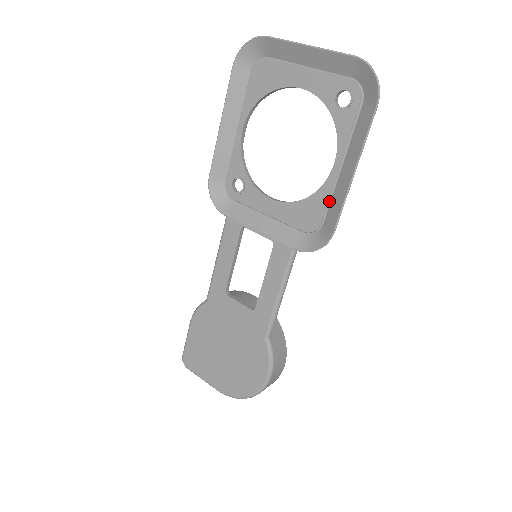
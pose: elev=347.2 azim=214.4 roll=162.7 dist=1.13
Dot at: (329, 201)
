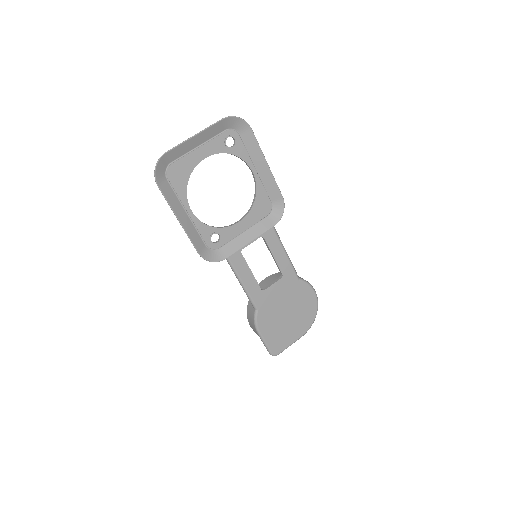
Dot at: (265, 190)
